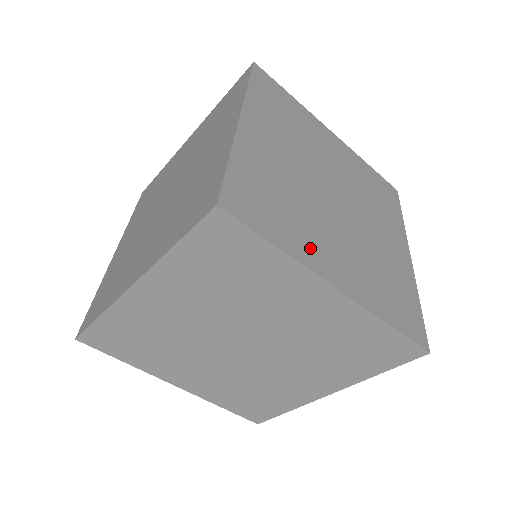
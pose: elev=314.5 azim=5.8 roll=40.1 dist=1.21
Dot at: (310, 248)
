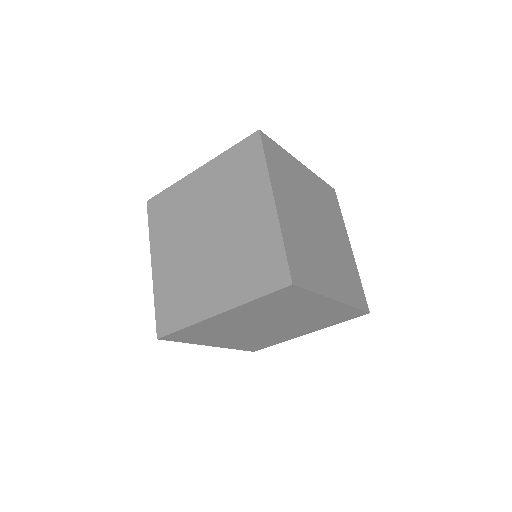
Dot at: (323, 281)
